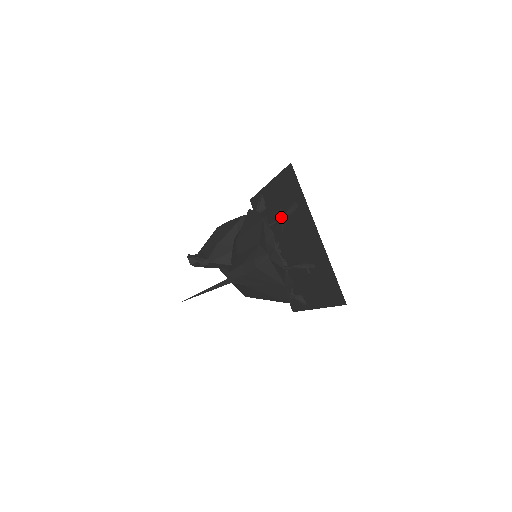
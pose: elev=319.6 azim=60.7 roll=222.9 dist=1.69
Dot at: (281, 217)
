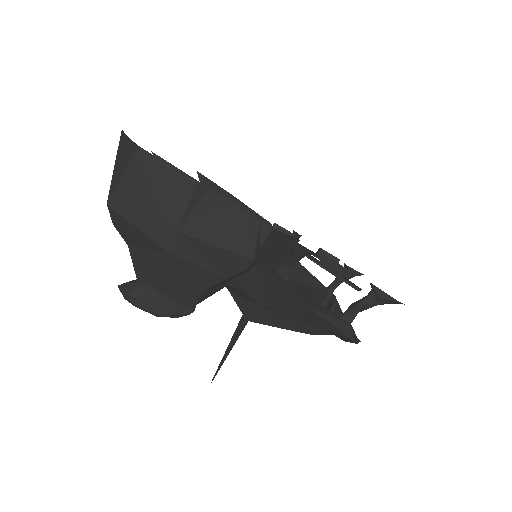
Dot at: occluded
